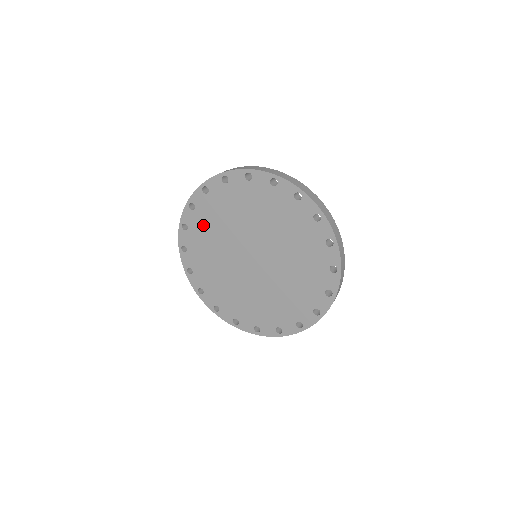
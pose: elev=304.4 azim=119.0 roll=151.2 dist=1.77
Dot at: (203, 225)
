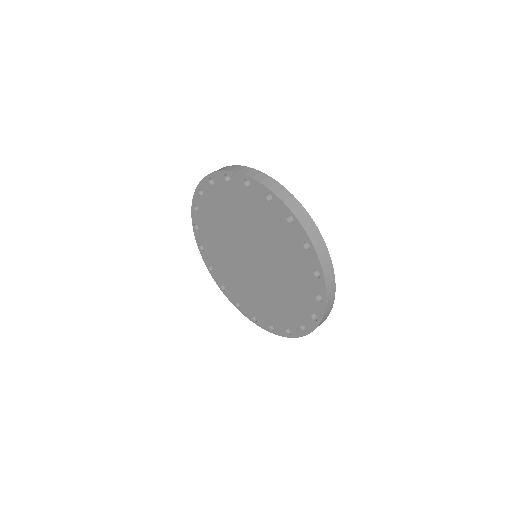
Dot at: (210, 213)
